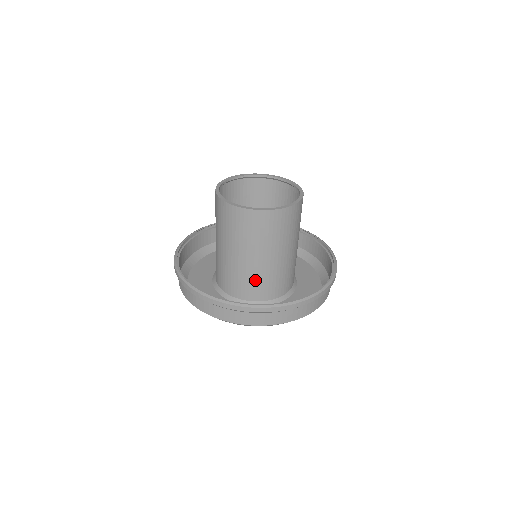
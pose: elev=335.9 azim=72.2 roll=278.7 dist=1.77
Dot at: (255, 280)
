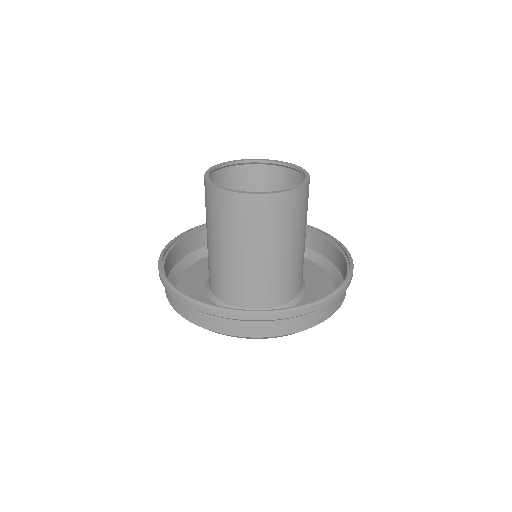
Dot at: (235, 280)
